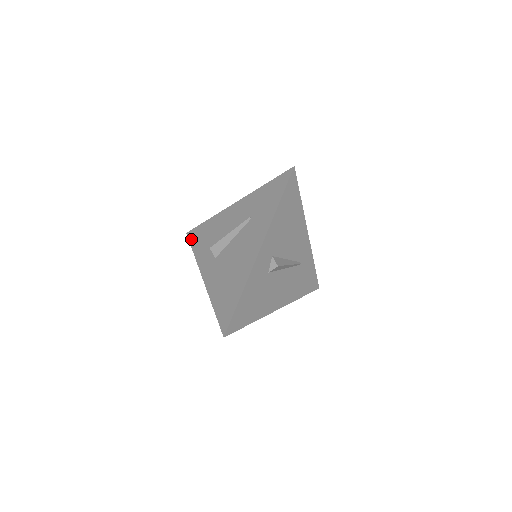
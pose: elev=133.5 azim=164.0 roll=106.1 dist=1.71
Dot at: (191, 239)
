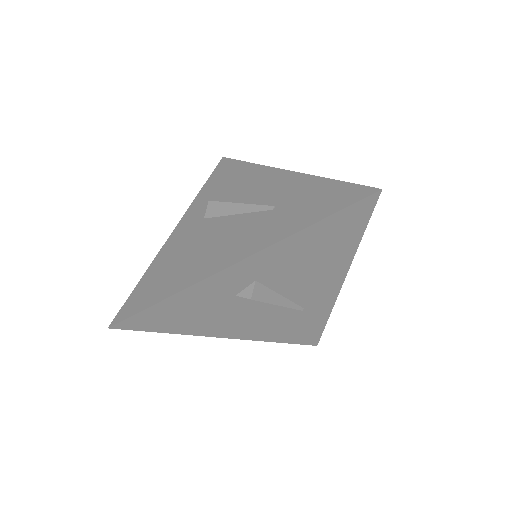
Dot at: (217, 169)
